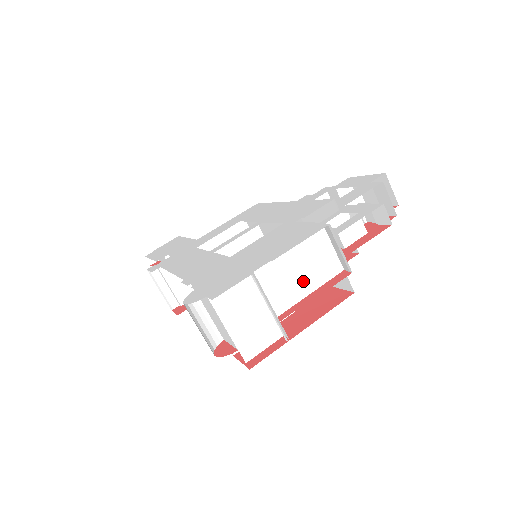
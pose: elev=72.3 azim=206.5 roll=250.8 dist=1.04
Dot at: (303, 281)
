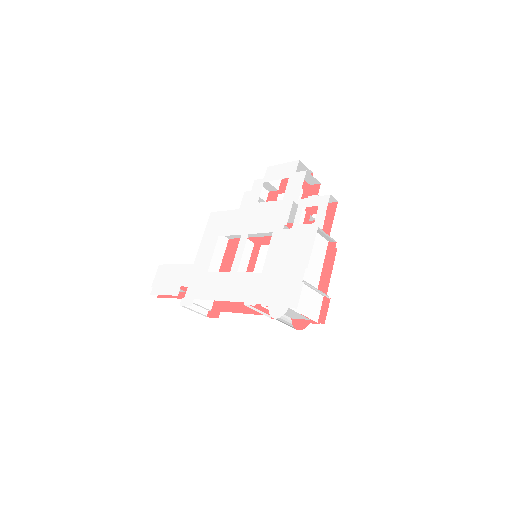
Dot at: (317, 263)
